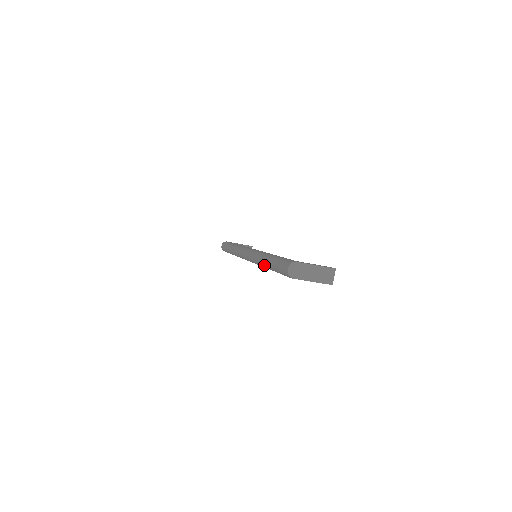
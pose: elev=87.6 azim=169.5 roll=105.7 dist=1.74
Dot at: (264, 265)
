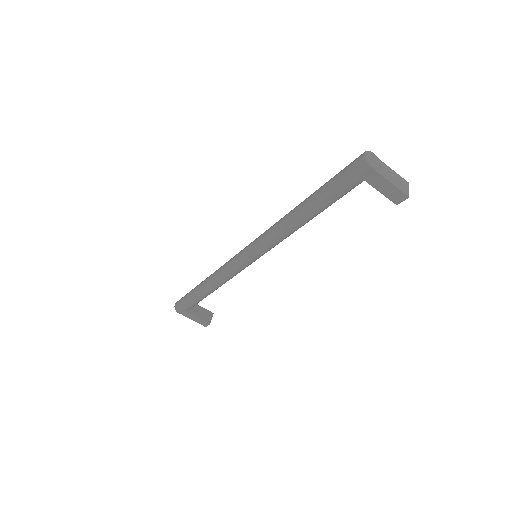
Dot at: (297, 212)
